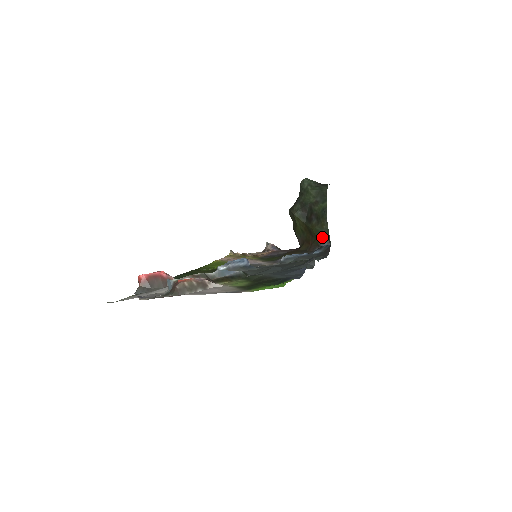
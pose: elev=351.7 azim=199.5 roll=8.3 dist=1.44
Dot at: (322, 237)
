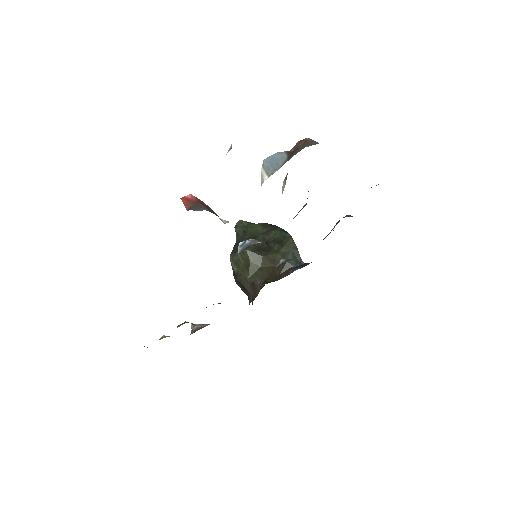
Dot at: (292, 258)
